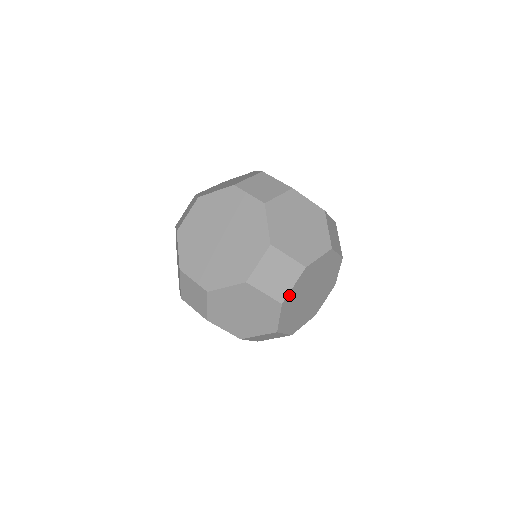
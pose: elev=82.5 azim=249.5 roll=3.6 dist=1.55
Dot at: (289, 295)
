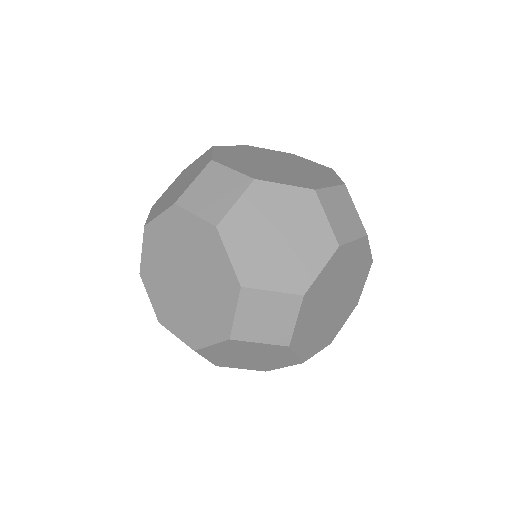
Dot at: occluded
